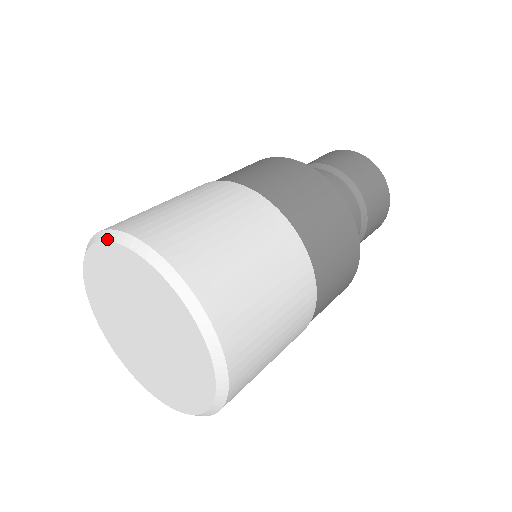
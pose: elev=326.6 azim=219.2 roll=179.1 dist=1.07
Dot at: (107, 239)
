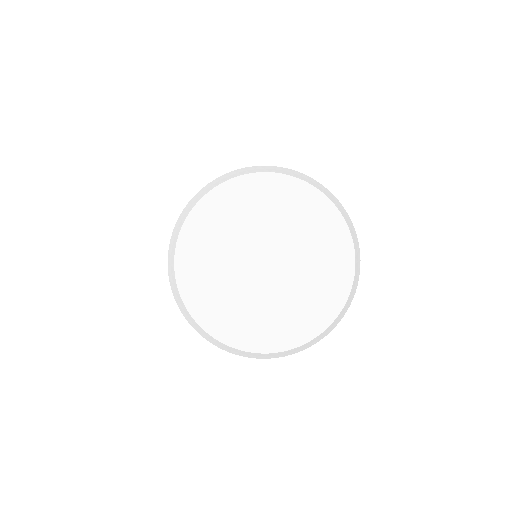
Dot at: (305, 180)
